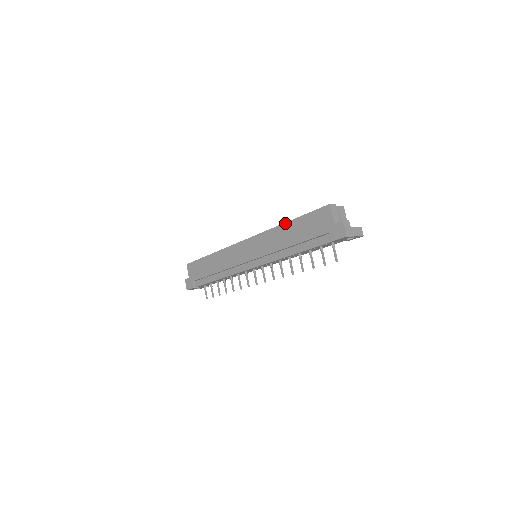
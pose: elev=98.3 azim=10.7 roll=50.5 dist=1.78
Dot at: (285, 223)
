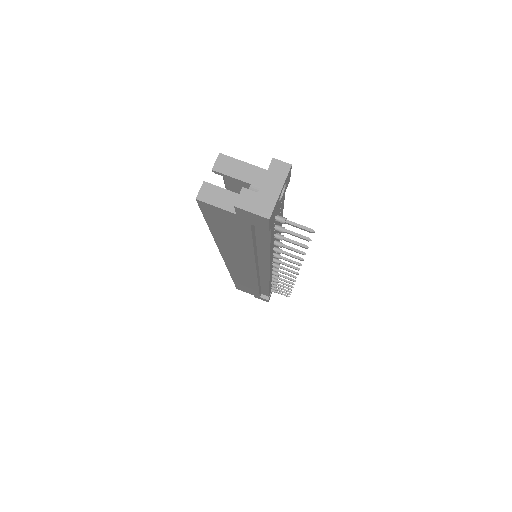
Dot at: (213, 237)
